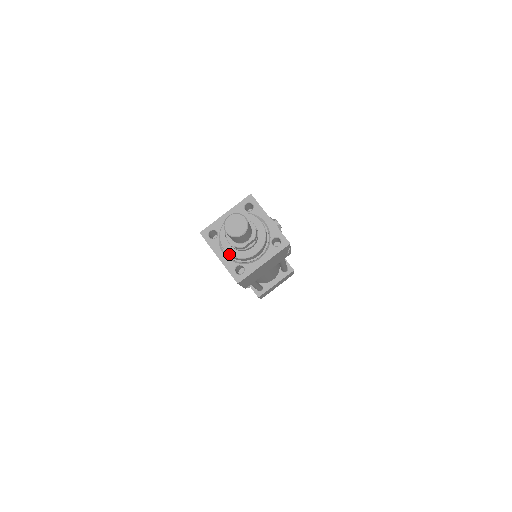
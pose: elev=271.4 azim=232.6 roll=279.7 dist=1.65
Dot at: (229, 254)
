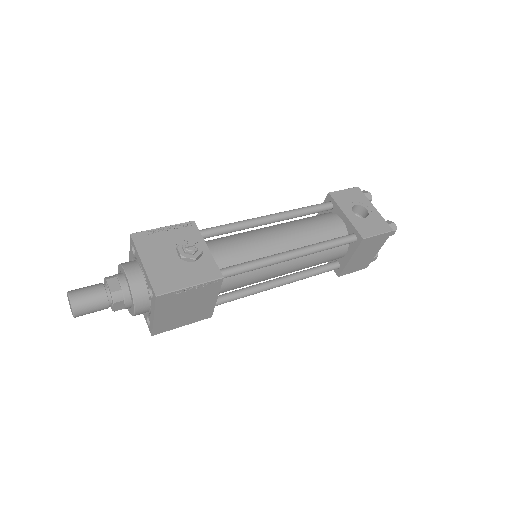
Dot at: (128, 310)
